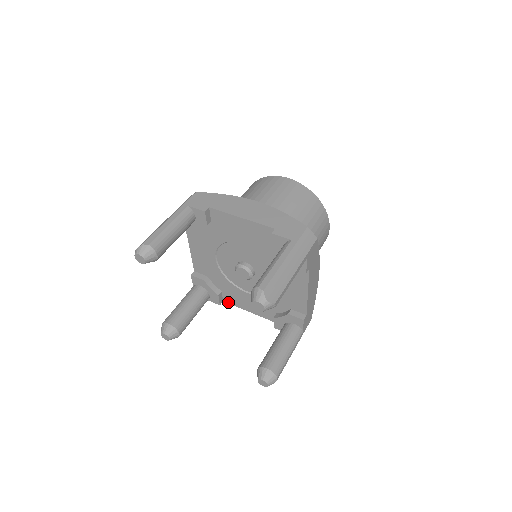
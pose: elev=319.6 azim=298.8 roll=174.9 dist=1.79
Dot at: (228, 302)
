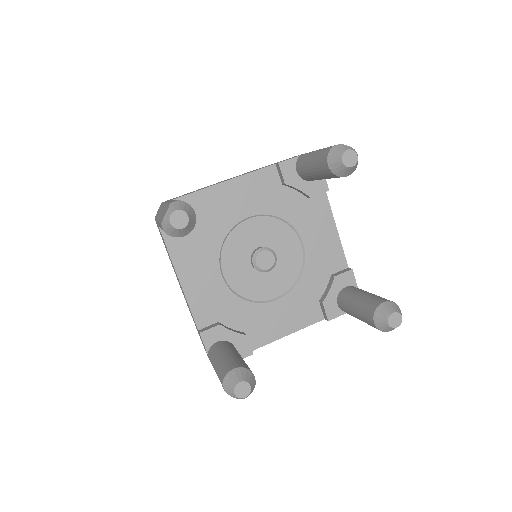
Dot at: (258, 346)
